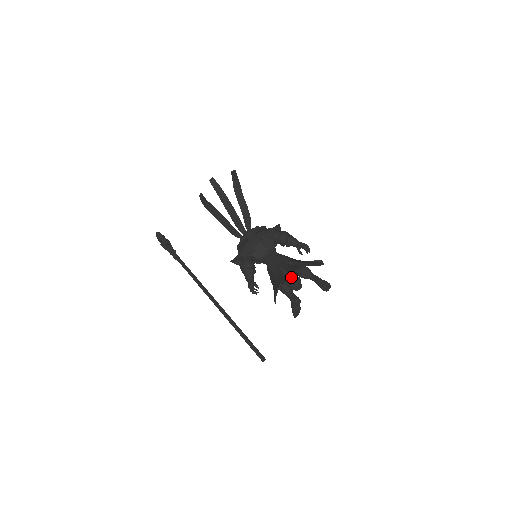
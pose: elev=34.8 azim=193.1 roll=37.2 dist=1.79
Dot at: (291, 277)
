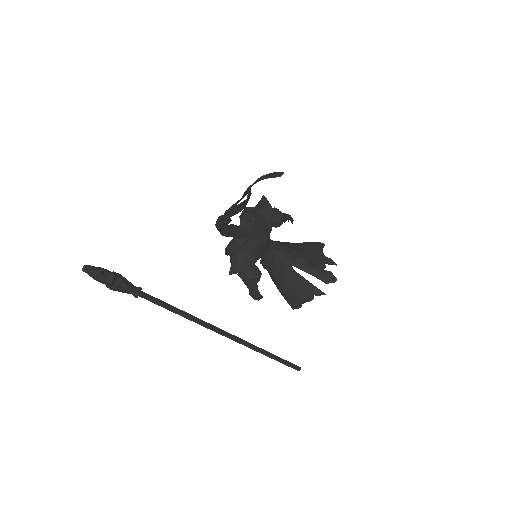
Dot at: occluded
